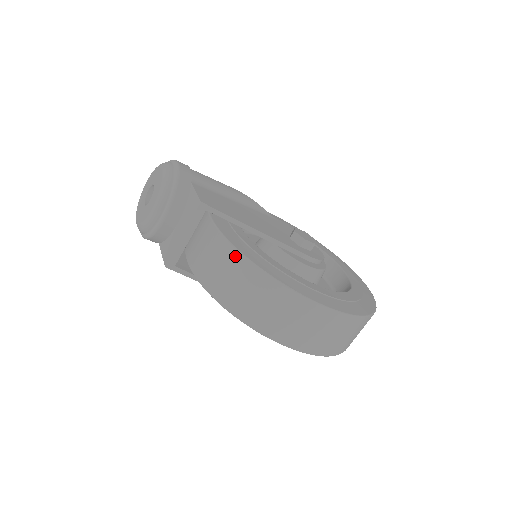
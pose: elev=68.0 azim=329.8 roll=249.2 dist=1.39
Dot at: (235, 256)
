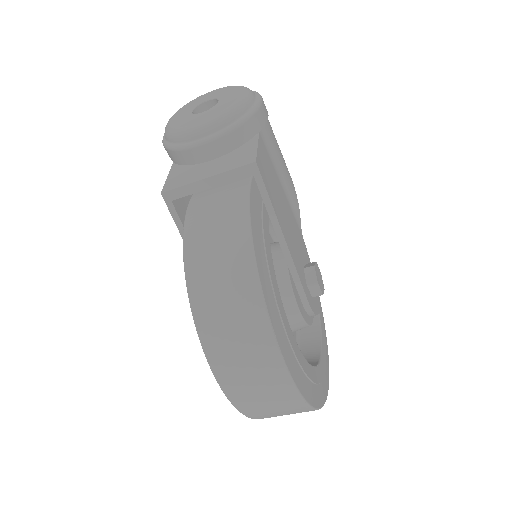
Dot at: (245, 248)
